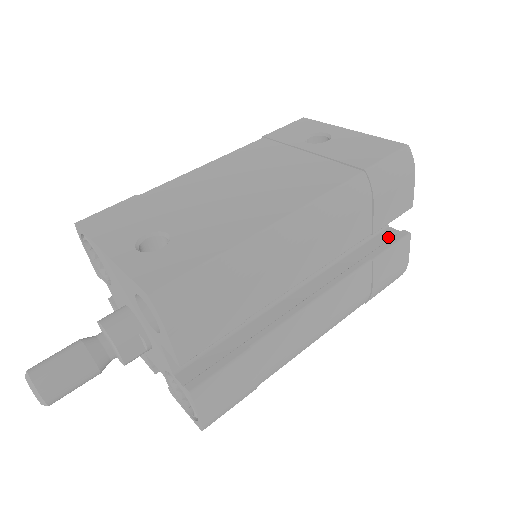
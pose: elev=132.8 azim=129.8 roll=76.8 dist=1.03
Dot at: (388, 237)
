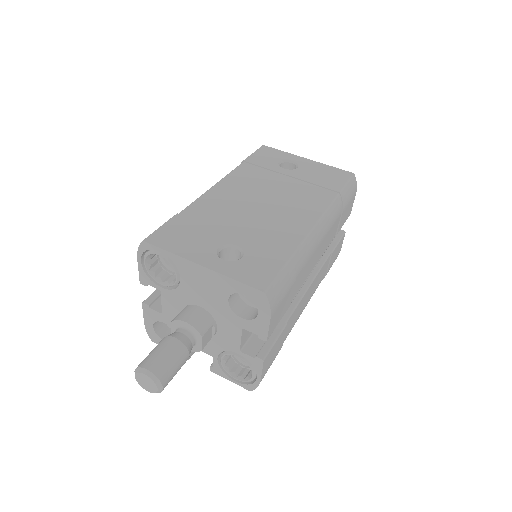
Dot at: occluded
